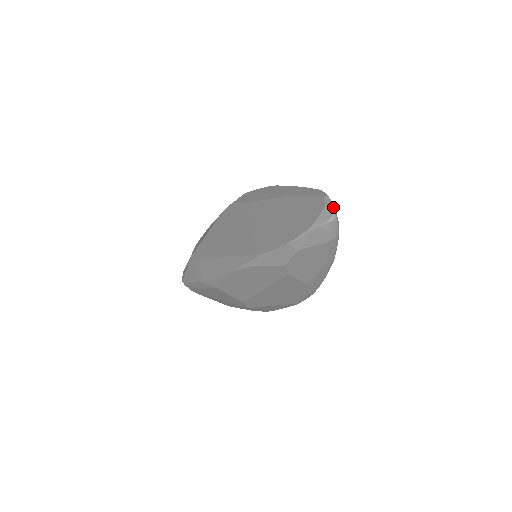
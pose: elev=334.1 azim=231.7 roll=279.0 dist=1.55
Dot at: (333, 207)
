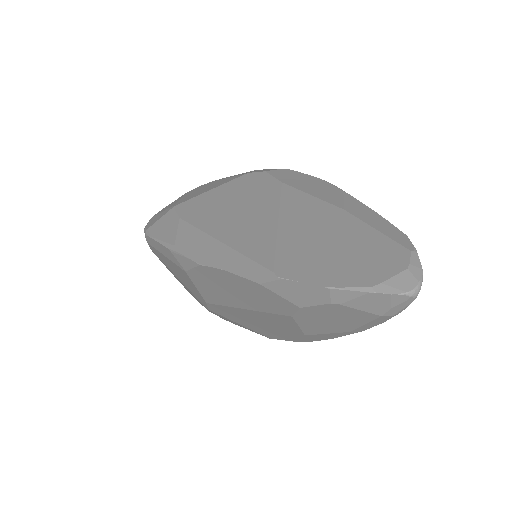
Dot at: (421, 275)
